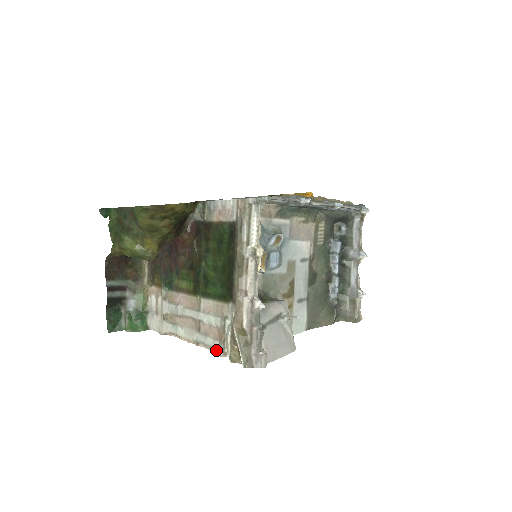
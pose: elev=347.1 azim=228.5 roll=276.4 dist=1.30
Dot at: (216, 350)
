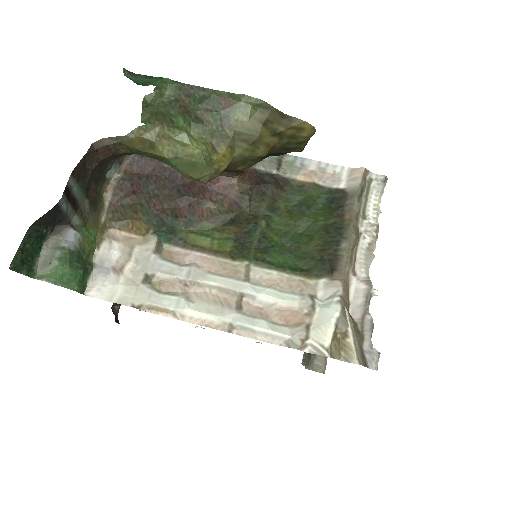
Dot at: (280, 340)
